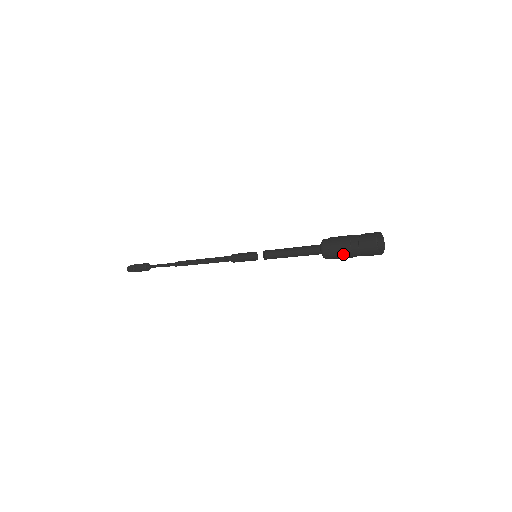
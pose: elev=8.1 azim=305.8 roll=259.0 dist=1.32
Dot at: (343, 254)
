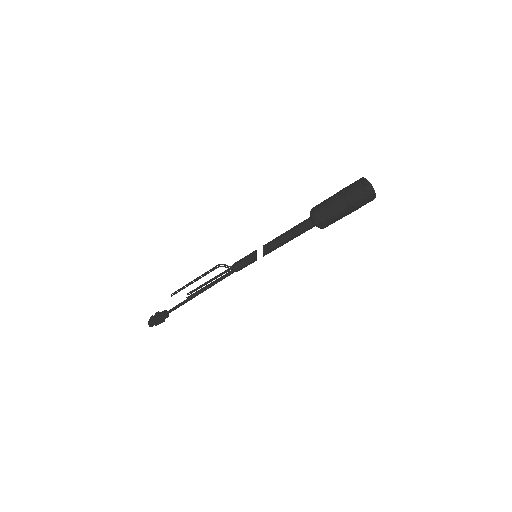
Dot at: (330, 209)
